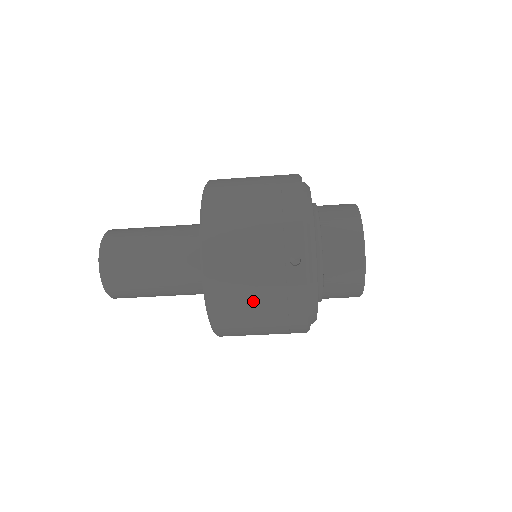
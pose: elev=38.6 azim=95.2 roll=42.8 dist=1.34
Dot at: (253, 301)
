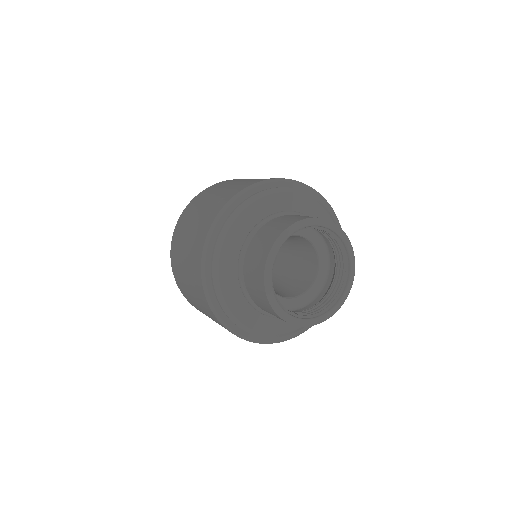
Dot at: occluded
